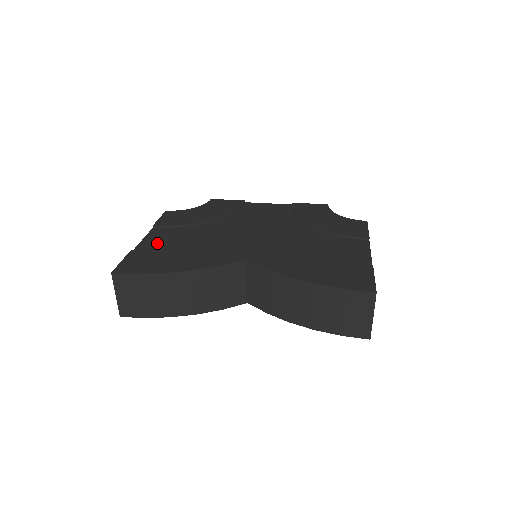
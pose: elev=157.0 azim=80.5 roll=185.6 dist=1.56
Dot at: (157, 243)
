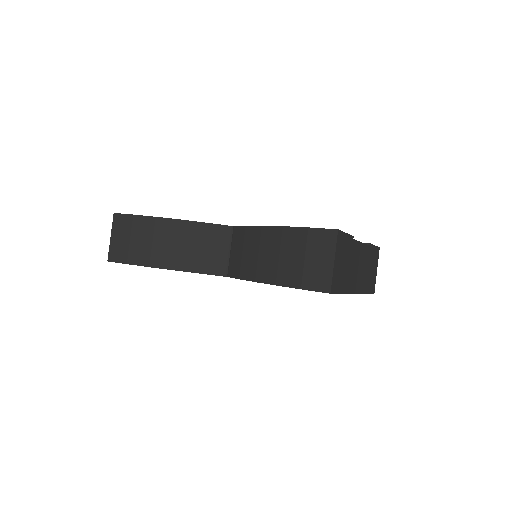
Dot at: occluded
